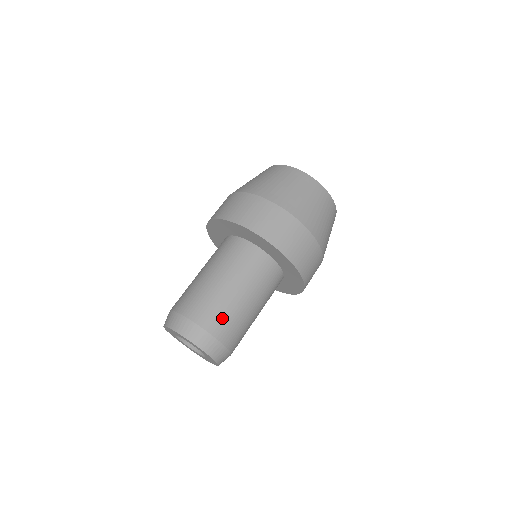
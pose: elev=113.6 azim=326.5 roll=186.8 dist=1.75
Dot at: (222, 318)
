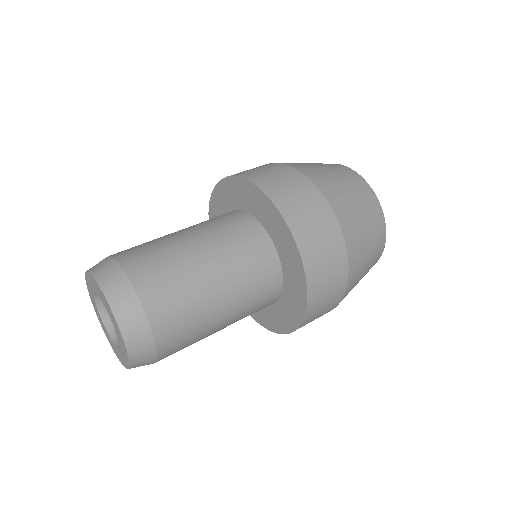
Dot at: (150, 257)
